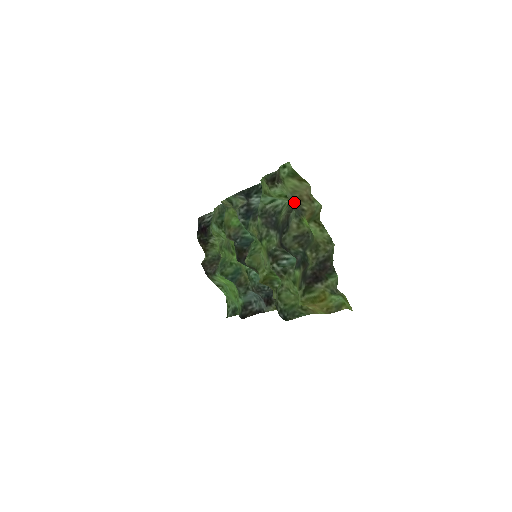
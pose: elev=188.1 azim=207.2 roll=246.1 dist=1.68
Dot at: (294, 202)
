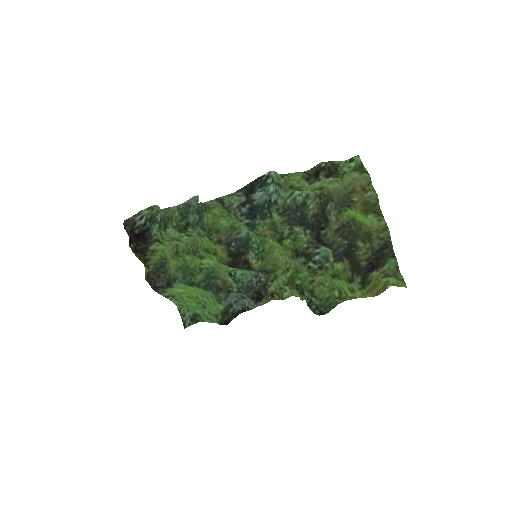
Dot at: (344, 195)
